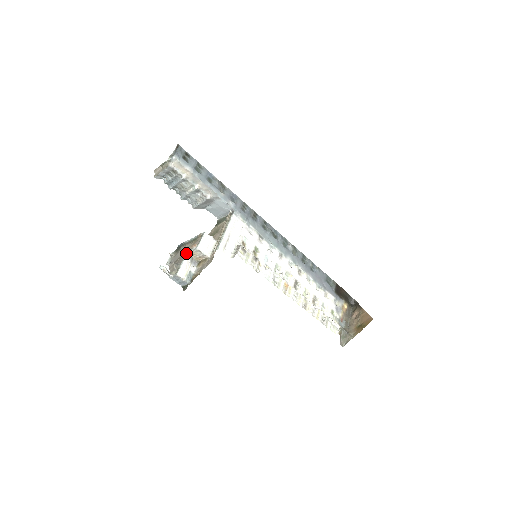
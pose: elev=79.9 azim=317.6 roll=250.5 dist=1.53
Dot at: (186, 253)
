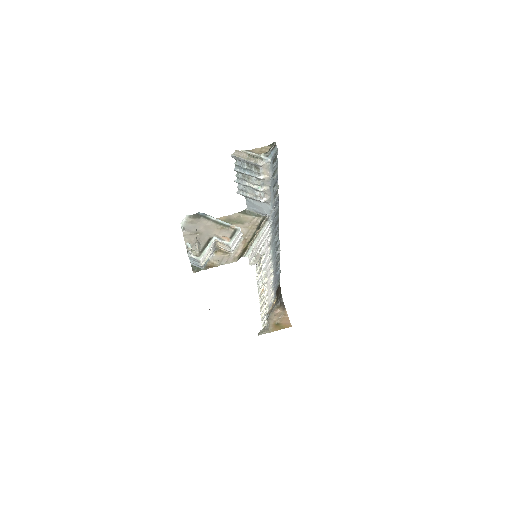
Dot at: (213, 238)
